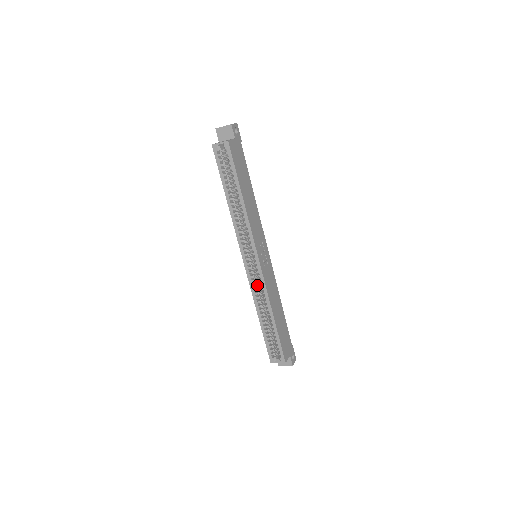
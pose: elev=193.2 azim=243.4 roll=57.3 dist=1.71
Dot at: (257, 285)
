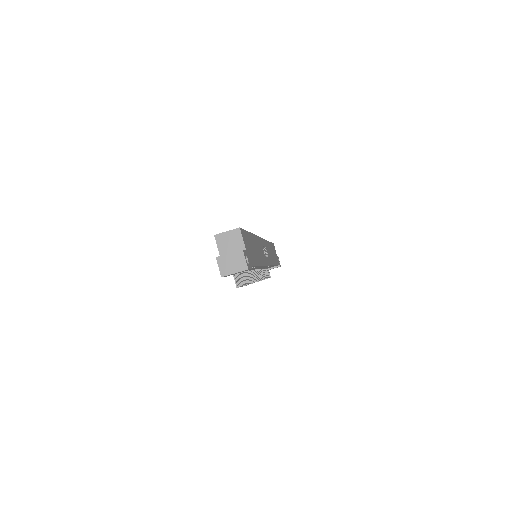
Dot at: occluded
